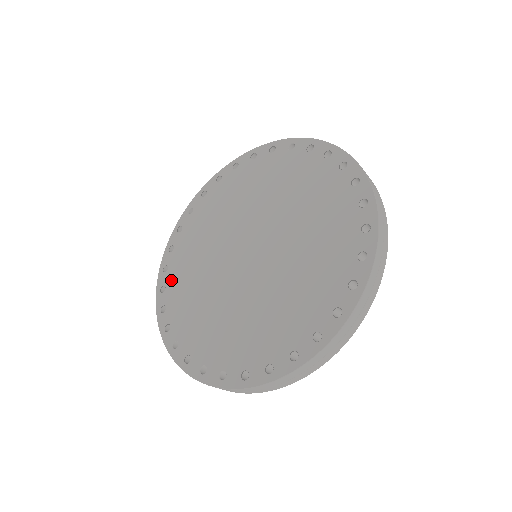
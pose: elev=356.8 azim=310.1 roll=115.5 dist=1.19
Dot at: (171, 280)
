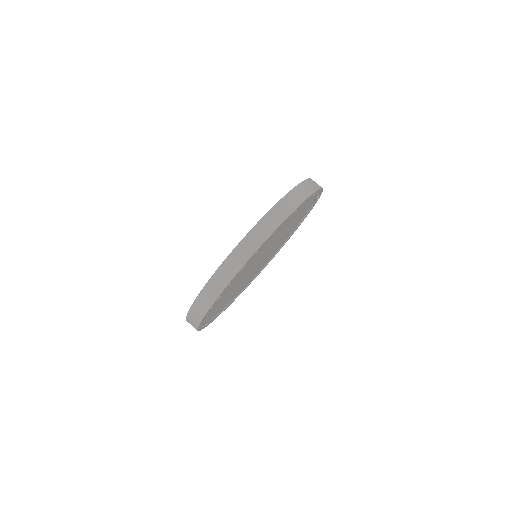
Dot at: occluded
